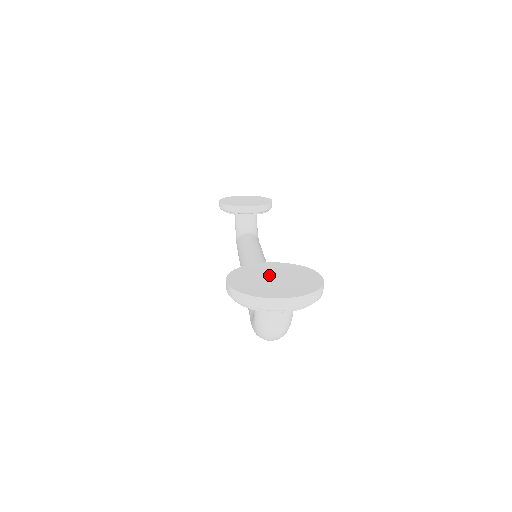
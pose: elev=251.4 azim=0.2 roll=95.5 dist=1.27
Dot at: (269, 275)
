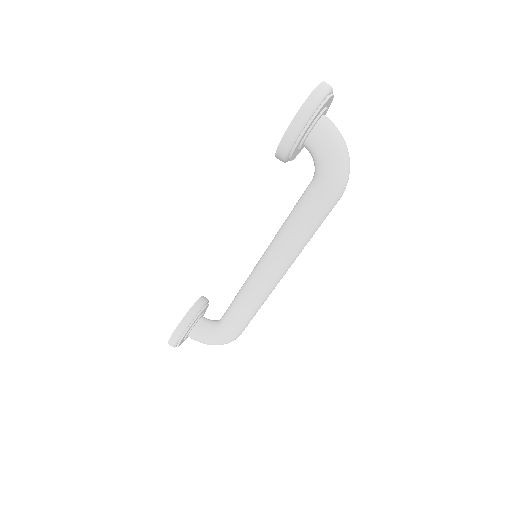
Dot at: occluded
